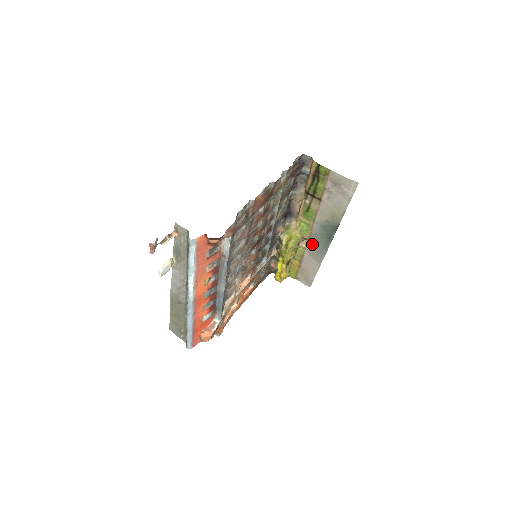
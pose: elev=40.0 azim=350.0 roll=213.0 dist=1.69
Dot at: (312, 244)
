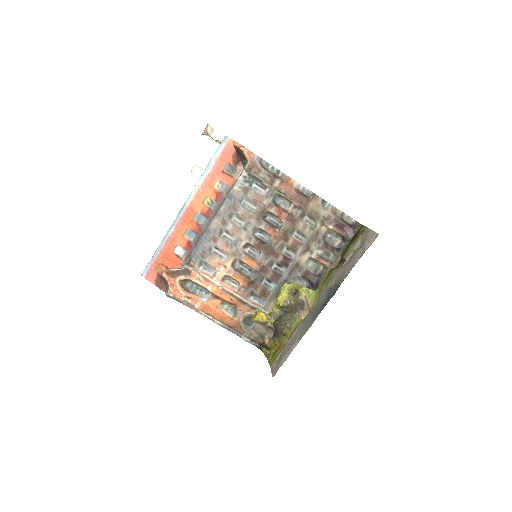
Dot at: (310, 315)
